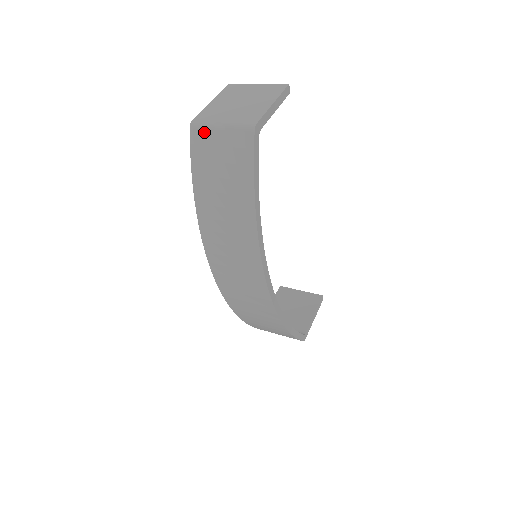
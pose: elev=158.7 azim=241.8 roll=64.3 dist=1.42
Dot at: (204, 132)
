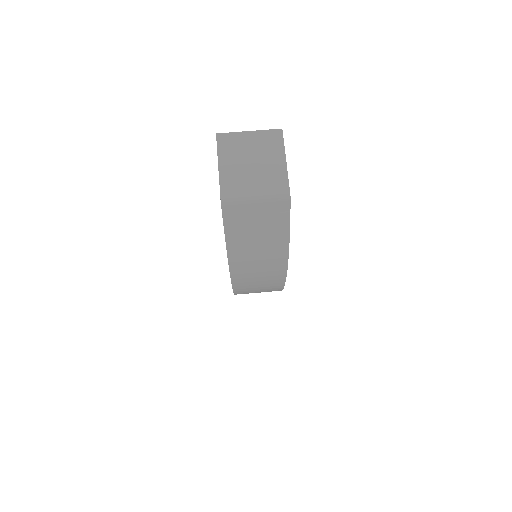
Dot at: (238, 207)
